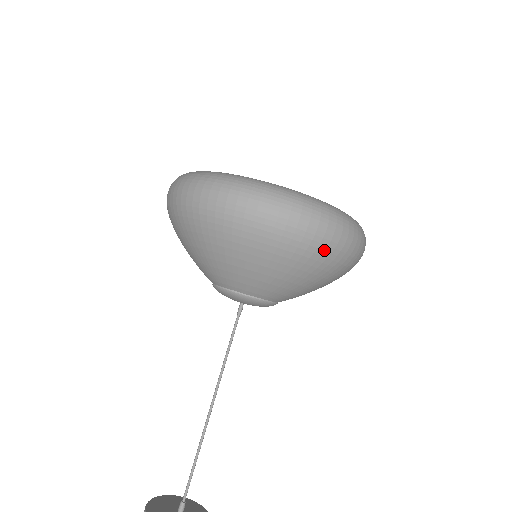
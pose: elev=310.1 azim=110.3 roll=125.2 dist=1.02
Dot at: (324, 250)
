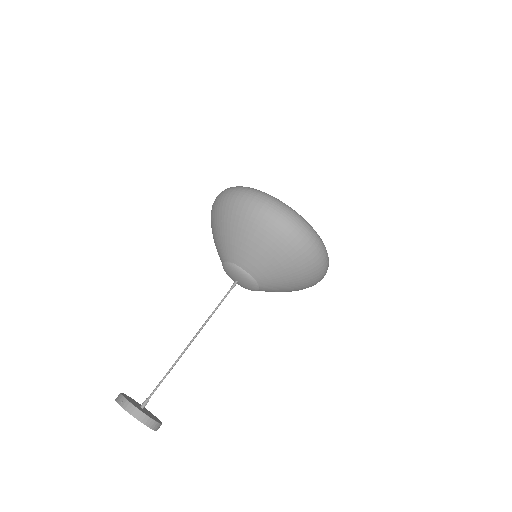
Dot at: (278, 228)
